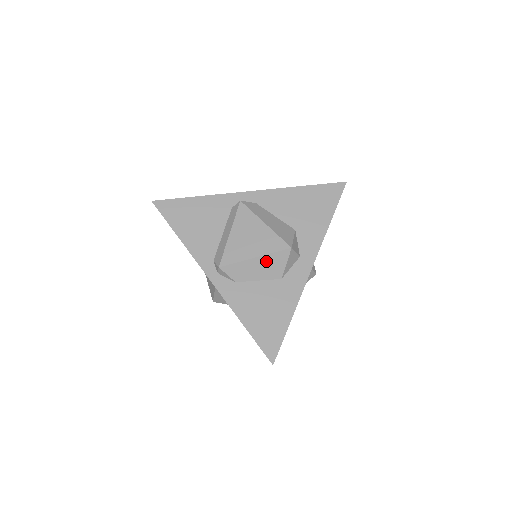
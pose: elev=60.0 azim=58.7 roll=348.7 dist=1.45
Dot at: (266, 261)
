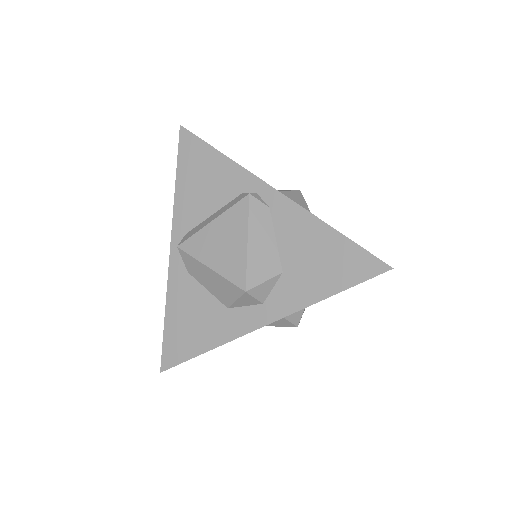
Dot at: (218, 280)
